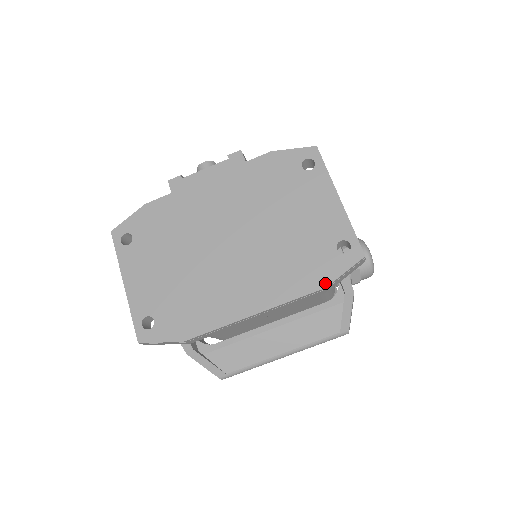
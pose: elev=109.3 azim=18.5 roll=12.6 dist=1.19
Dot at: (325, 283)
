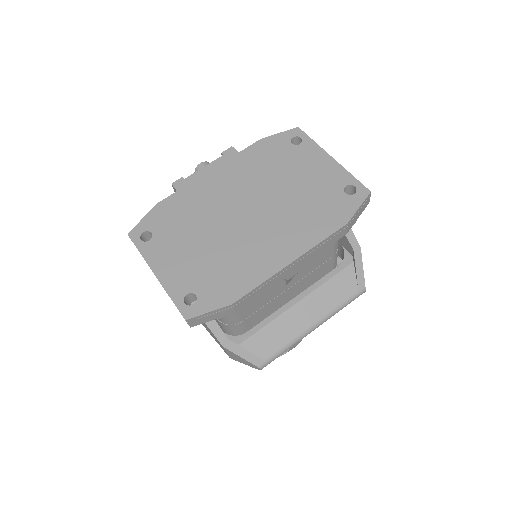
Dot at: (346, 220)
